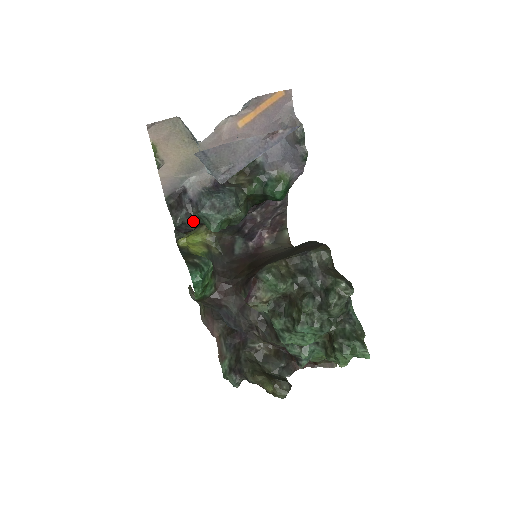
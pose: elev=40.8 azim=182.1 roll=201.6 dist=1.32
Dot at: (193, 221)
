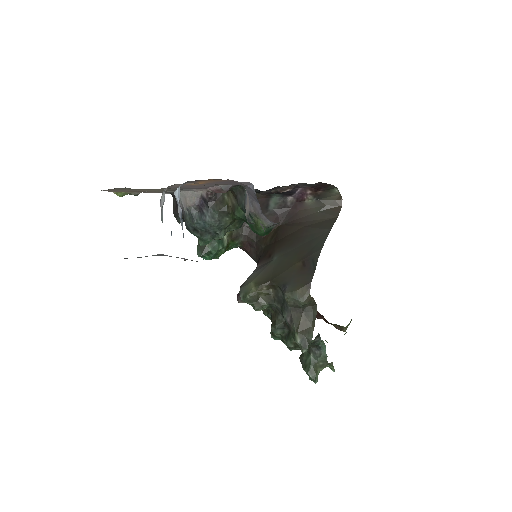
Dot at: occluded
